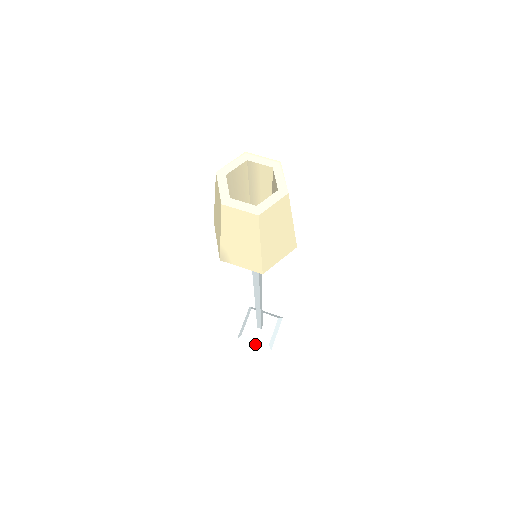
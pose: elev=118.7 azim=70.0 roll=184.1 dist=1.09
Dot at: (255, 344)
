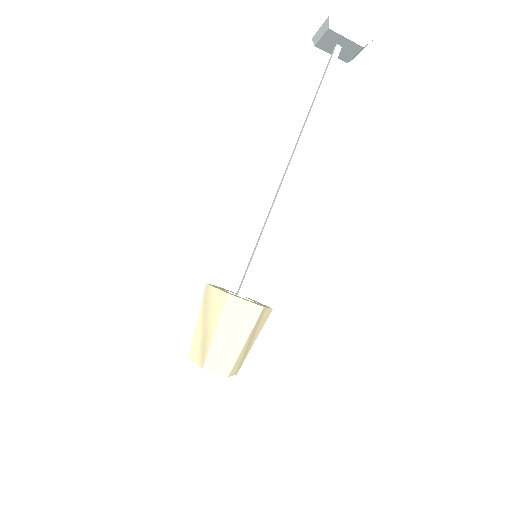
Dot at: occluded
